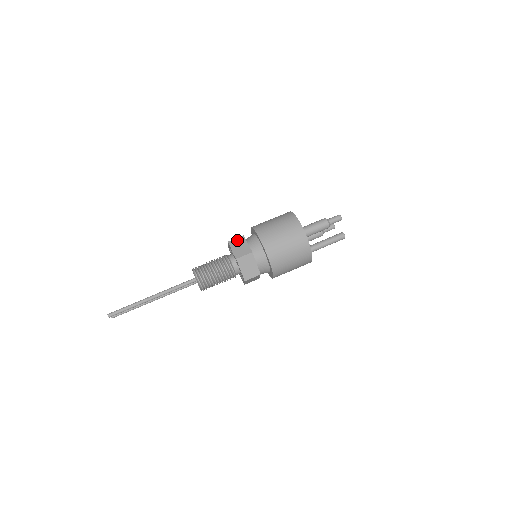
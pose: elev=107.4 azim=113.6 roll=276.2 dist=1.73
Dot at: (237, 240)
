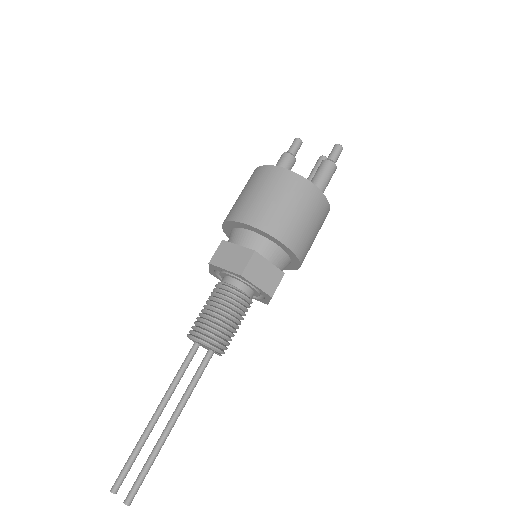
Dot at: (253, 265)
